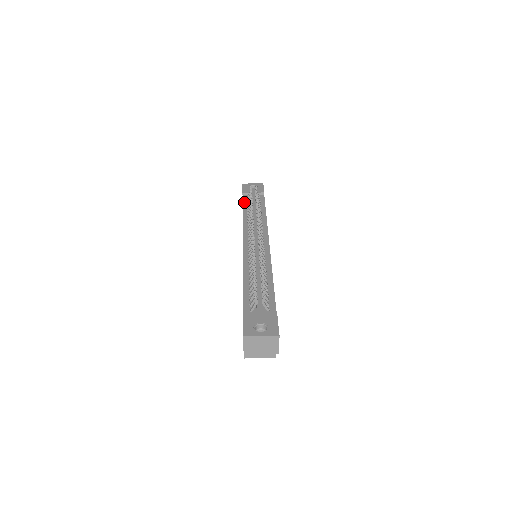
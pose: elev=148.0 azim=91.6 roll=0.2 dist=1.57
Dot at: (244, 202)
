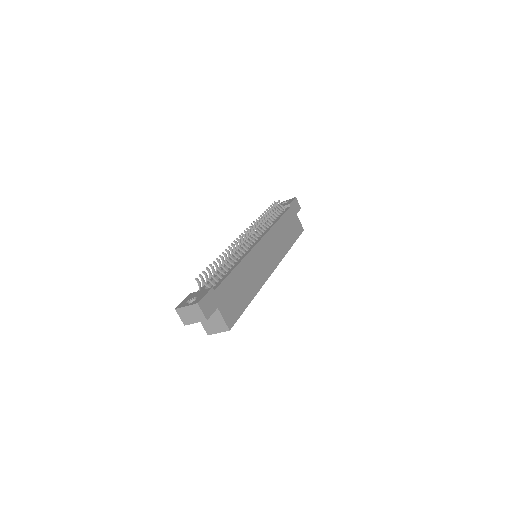
Dot at: occluded
